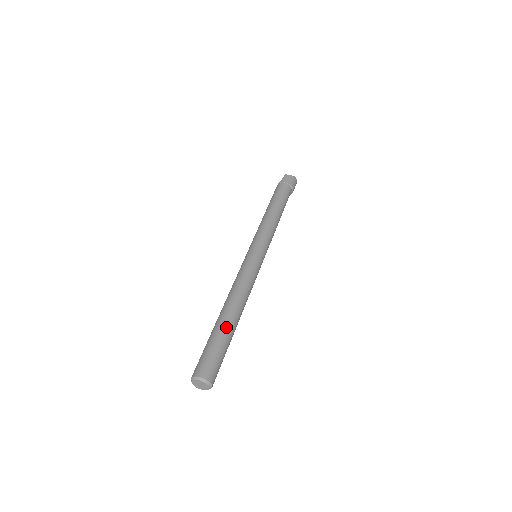
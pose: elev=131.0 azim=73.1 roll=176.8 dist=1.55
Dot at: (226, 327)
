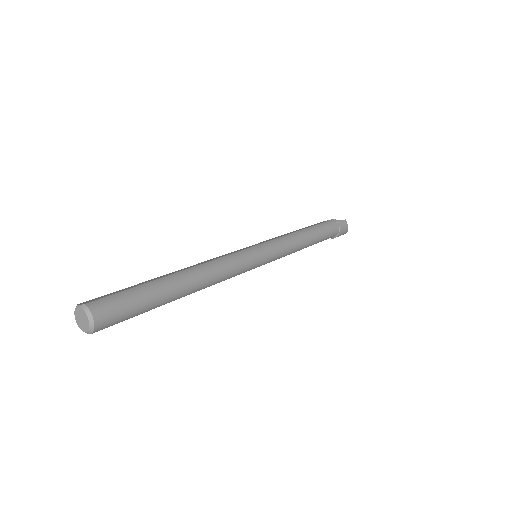
Dot at: (168, 295)
